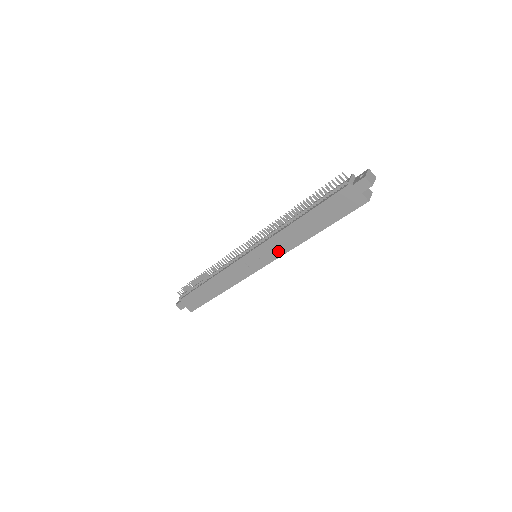
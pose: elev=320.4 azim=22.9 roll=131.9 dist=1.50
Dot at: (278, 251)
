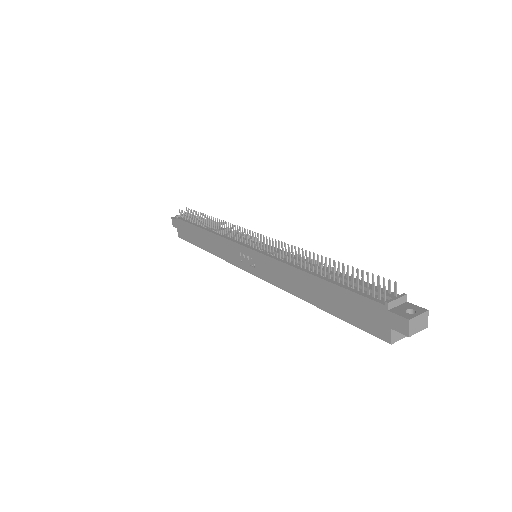
Dot at: (273, 277)
